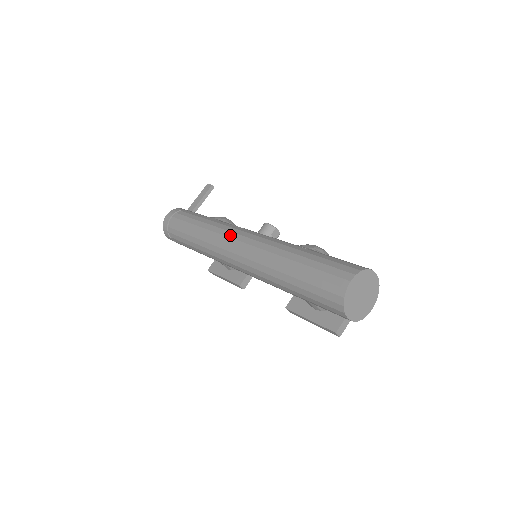
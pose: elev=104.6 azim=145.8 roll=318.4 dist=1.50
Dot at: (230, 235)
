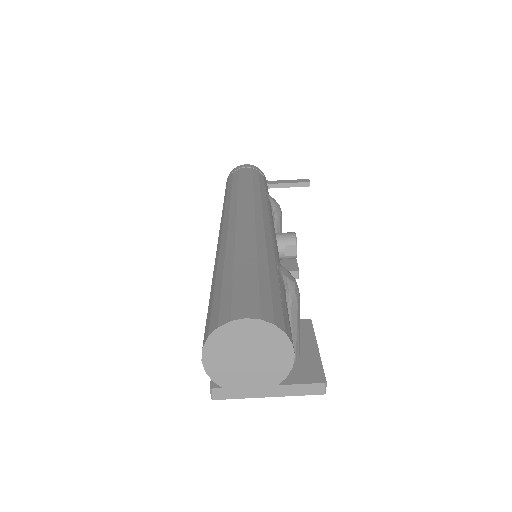
Dot at: (249, 204)
